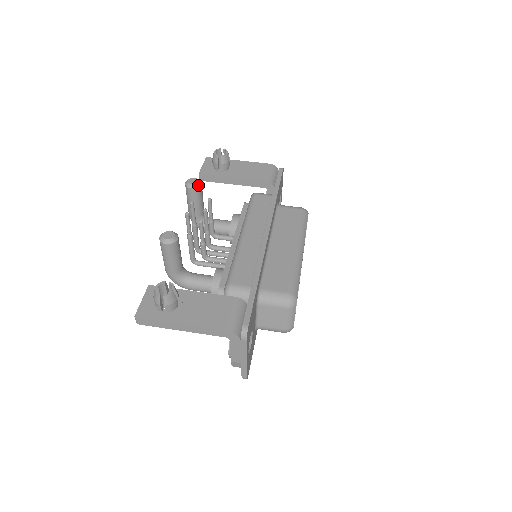
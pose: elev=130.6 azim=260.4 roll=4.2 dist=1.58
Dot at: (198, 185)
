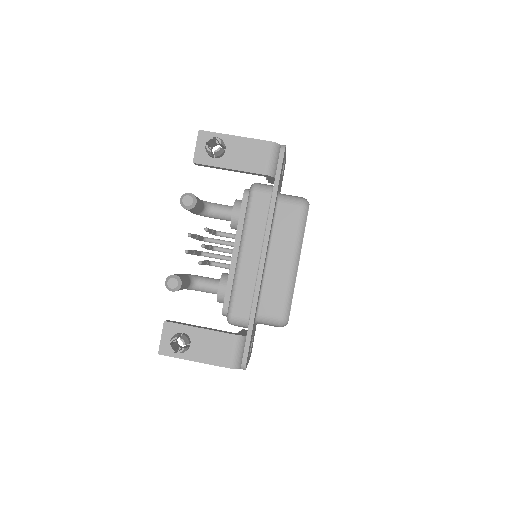
Dot at: (193, 206)
